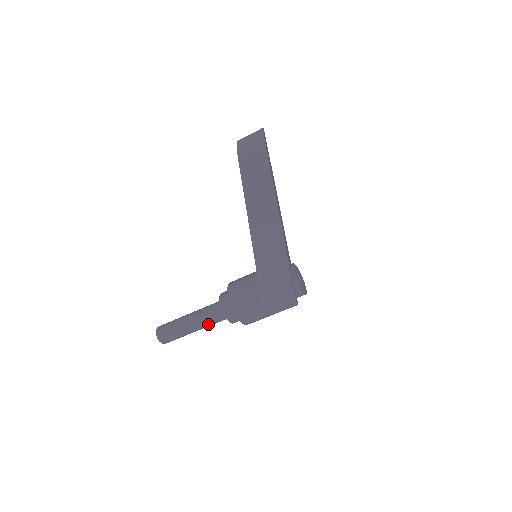
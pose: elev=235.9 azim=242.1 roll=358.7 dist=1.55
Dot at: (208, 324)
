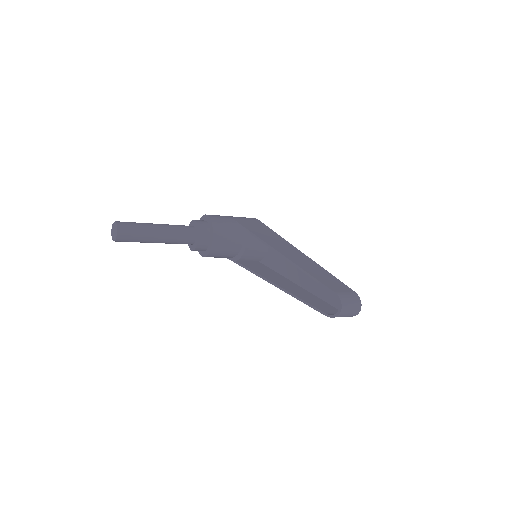
Dot at: occluded
